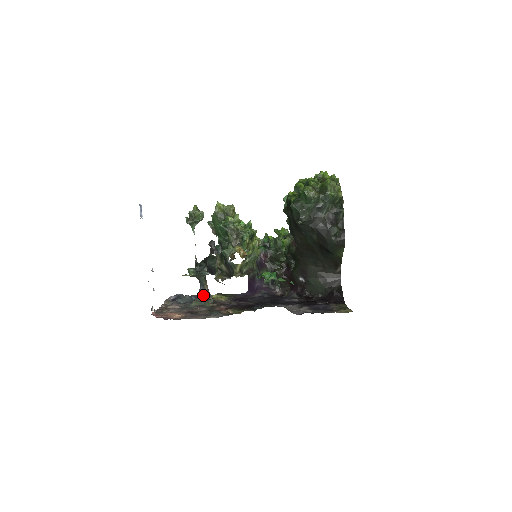
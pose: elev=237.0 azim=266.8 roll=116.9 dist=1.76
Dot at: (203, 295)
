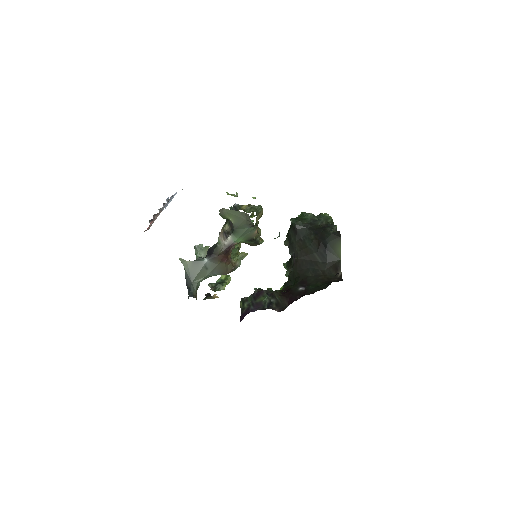
Dot at: occluded
